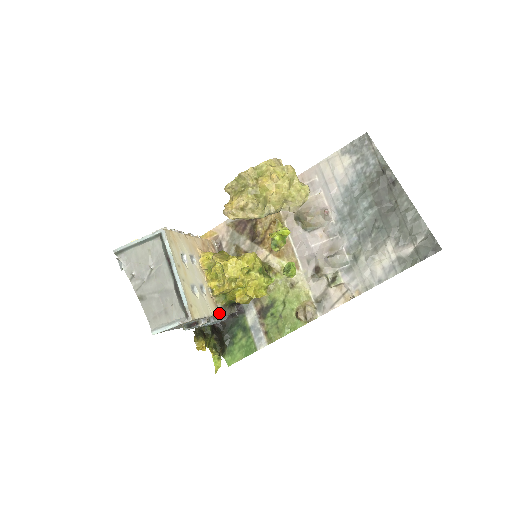
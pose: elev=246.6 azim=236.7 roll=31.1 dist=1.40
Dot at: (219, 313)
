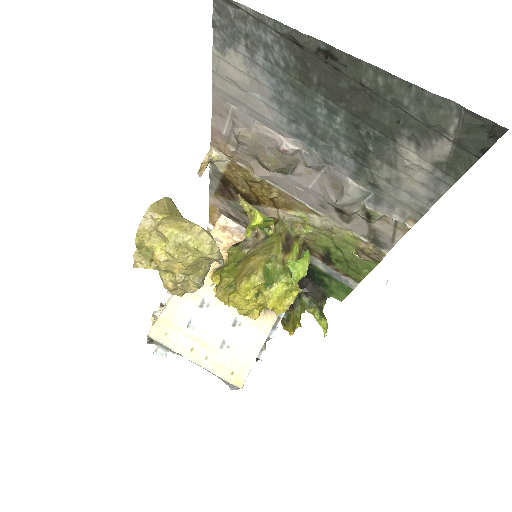
Dot at: (275, 317)
